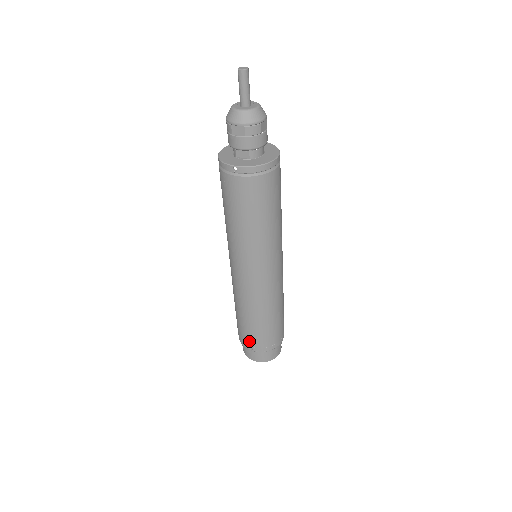
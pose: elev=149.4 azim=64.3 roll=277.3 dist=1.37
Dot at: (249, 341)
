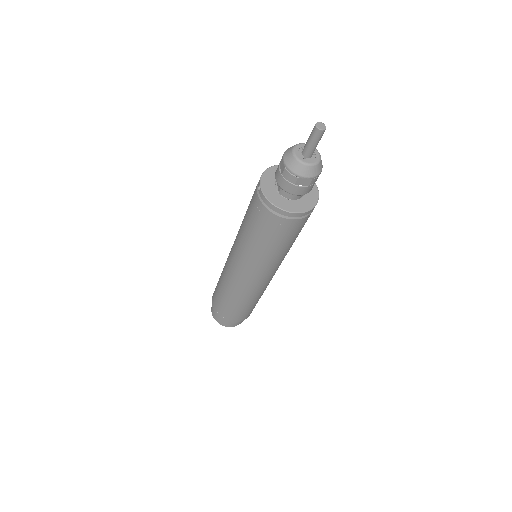
Dot at: (214, 296)
